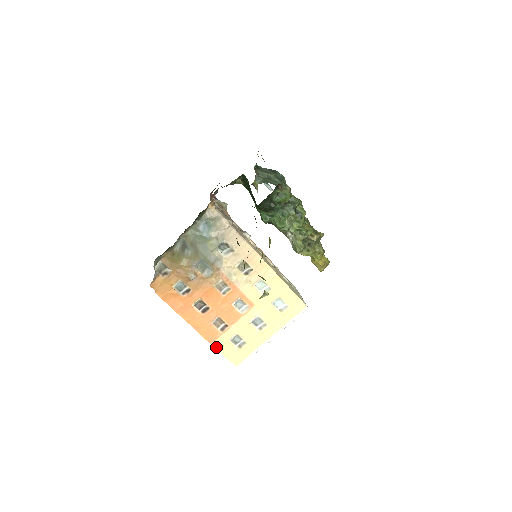
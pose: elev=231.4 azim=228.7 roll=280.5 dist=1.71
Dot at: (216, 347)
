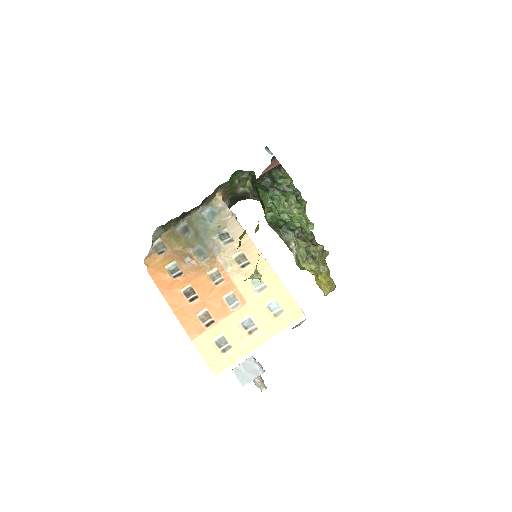
Dot at: (197, 346)
